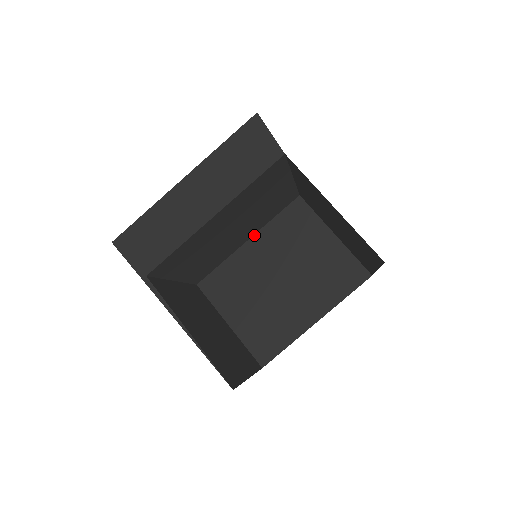
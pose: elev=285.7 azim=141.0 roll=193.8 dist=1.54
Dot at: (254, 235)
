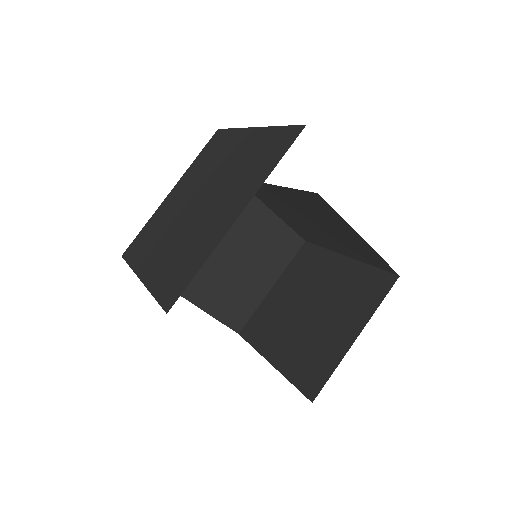
Dot at: (275, 185)
